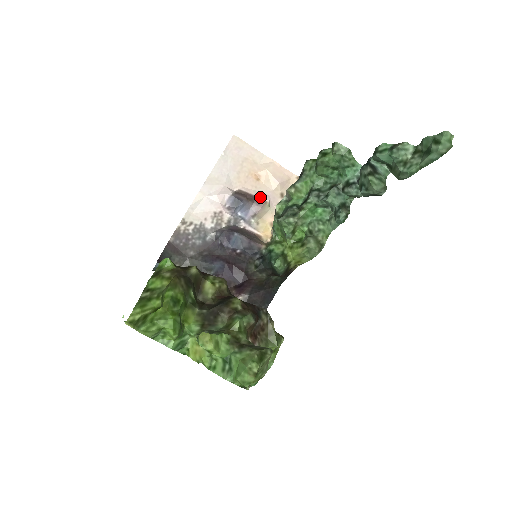
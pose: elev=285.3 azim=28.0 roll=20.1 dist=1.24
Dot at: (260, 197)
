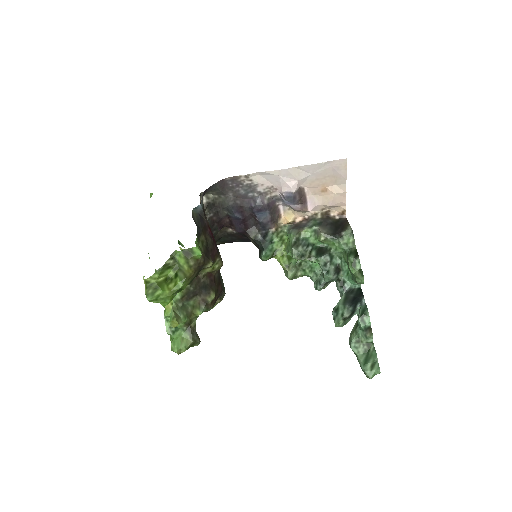
Dot at: (309, 204)
